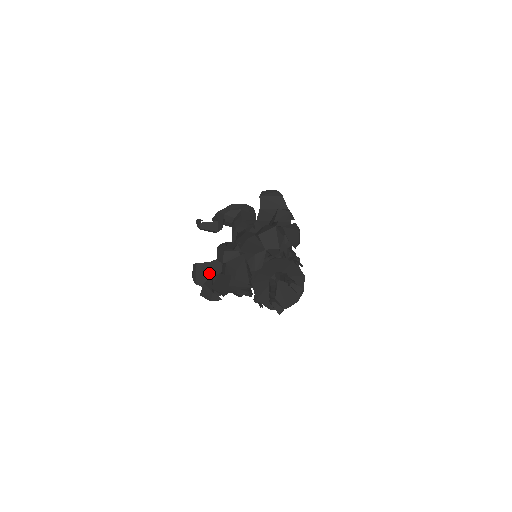
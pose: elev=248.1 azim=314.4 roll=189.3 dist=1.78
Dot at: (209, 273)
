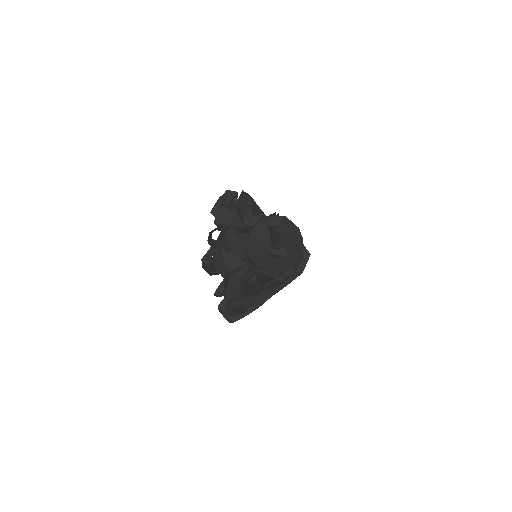
Dot at: occluded
